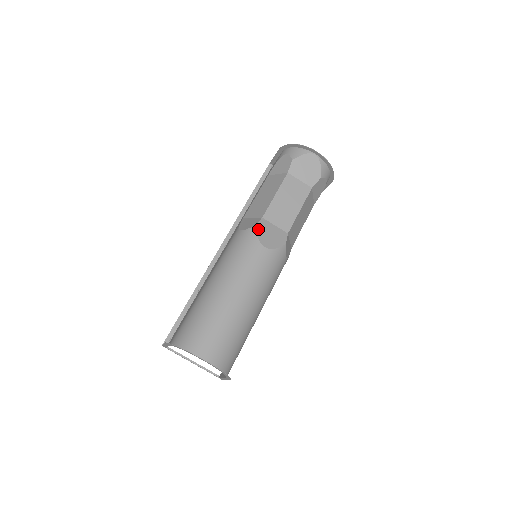
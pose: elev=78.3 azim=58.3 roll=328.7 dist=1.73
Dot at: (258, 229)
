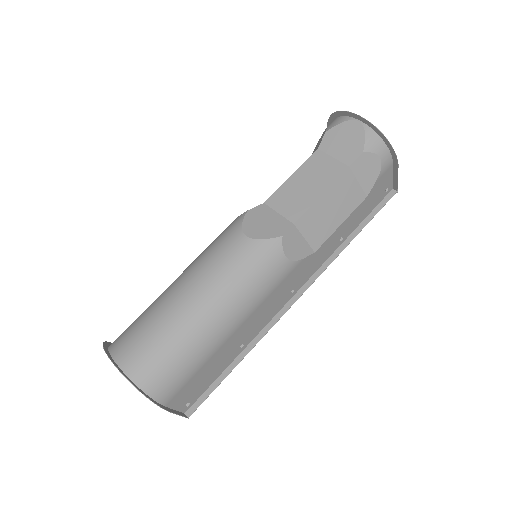
Dot at: (249, 215)
